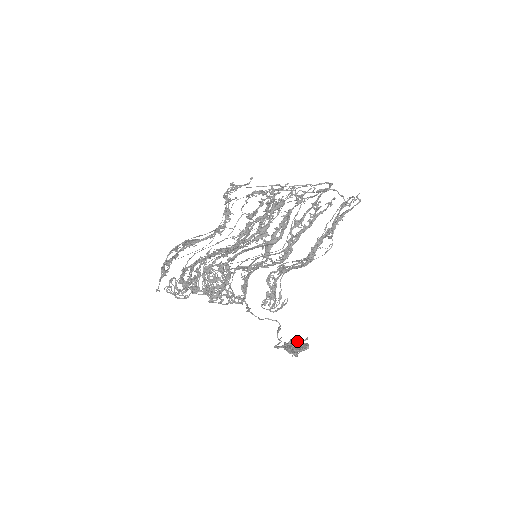
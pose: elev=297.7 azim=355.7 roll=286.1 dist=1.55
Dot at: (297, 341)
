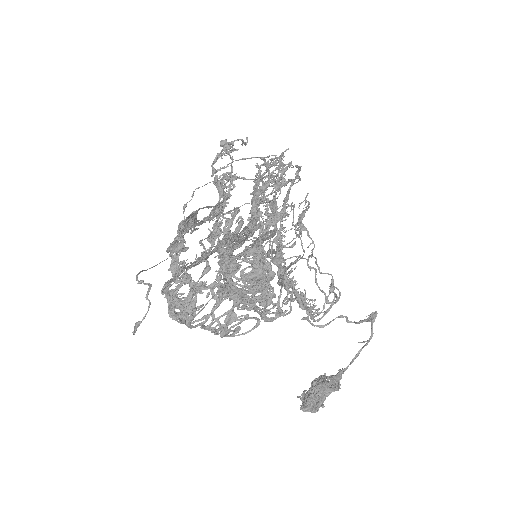
Dot at: occluded
